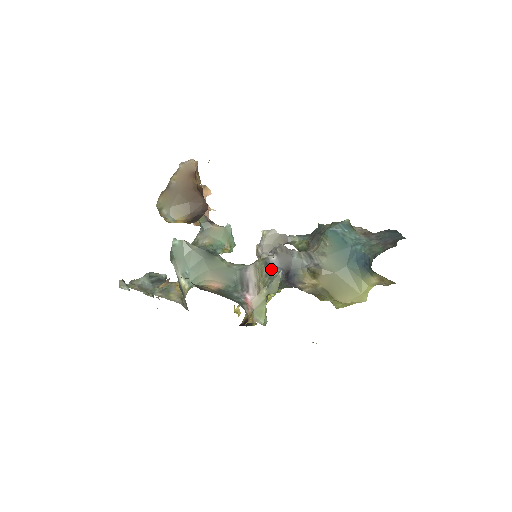
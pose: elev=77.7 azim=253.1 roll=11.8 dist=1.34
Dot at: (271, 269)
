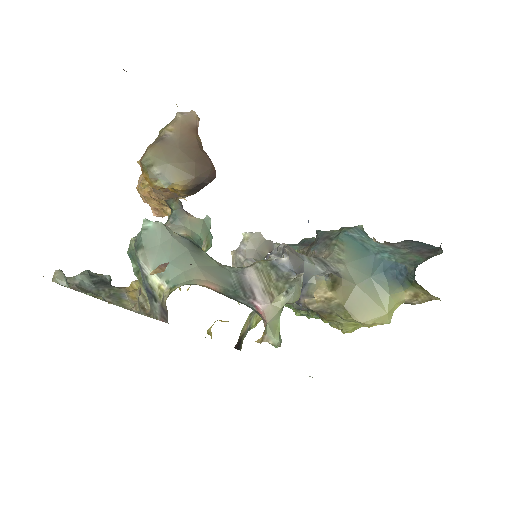
Dot at: (283, 272)
